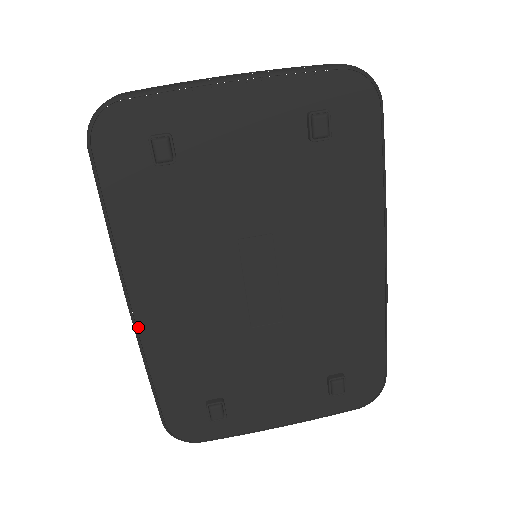
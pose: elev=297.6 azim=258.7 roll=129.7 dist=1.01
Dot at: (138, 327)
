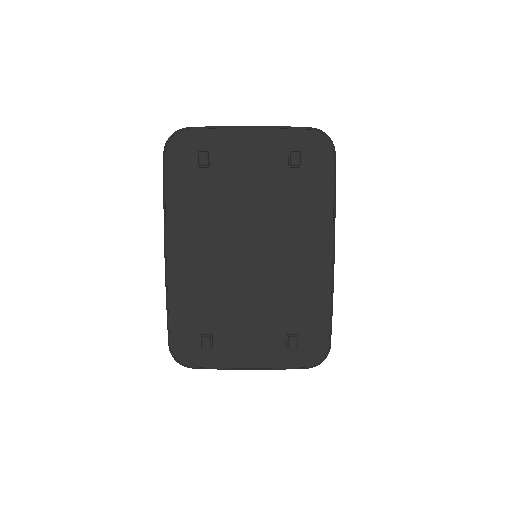
Dot at: (168, 268)
